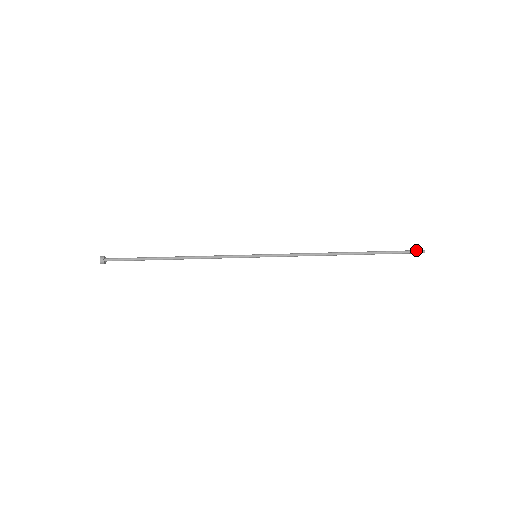
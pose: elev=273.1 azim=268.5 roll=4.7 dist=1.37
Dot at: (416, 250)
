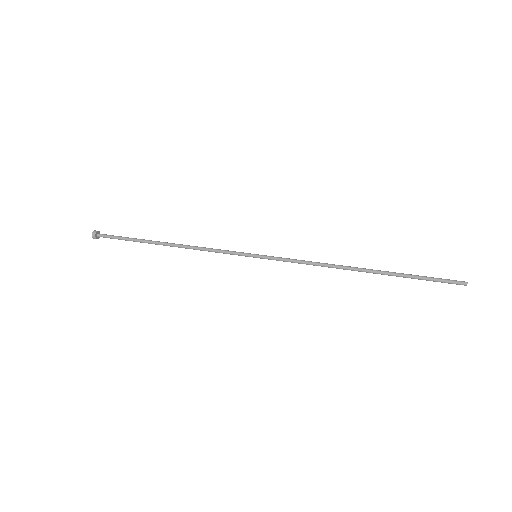
Dot at: (456, 280)
